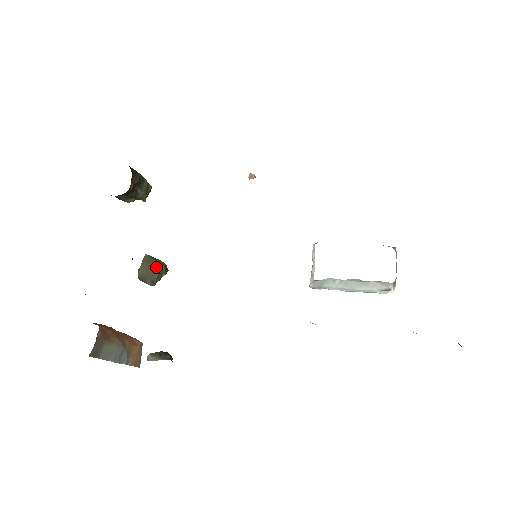
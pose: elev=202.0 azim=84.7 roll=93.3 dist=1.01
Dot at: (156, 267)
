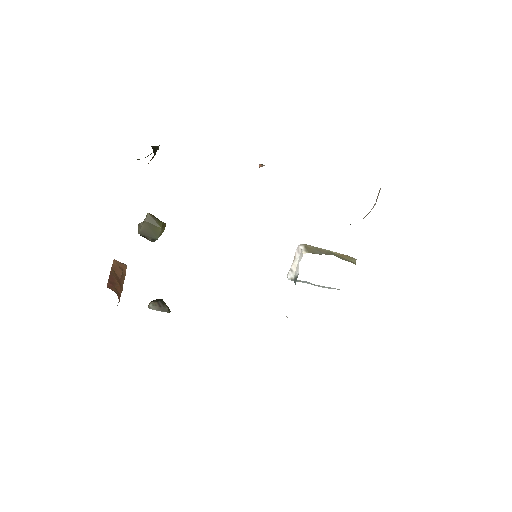
Dot at: (159, 230)
